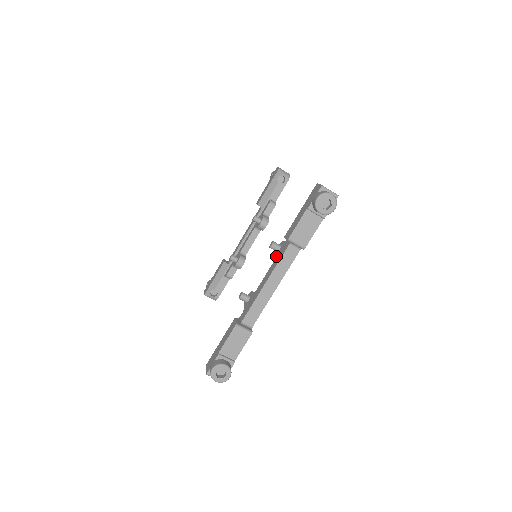
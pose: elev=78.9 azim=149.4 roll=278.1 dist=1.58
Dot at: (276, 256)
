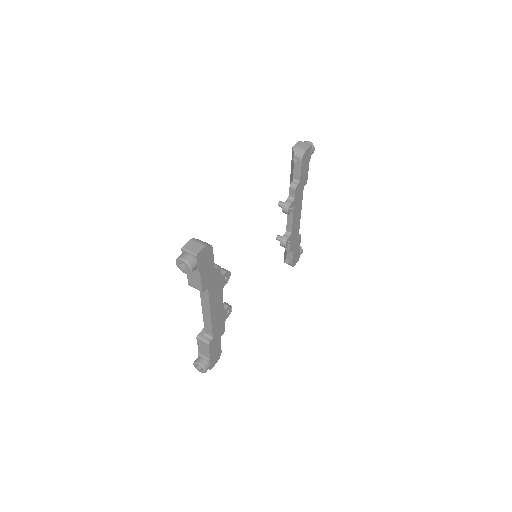
Dot at: occluded
